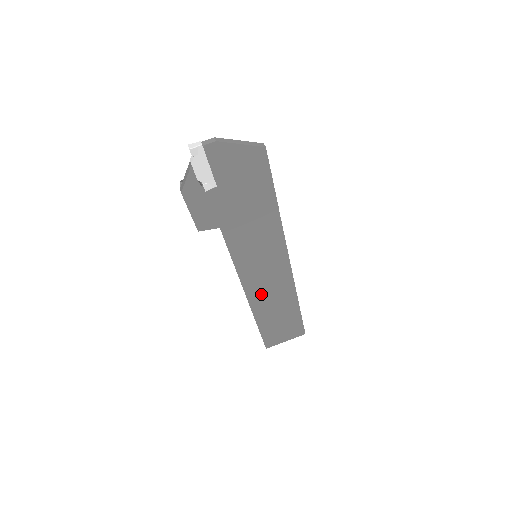
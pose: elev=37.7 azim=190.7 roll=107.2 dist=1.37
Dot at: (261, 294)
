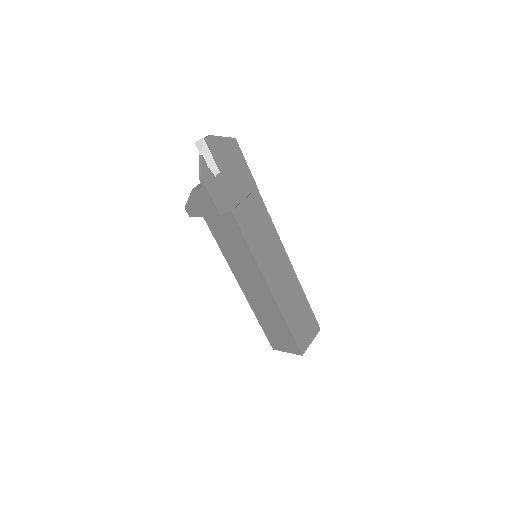
Dot at: (276, 282)
